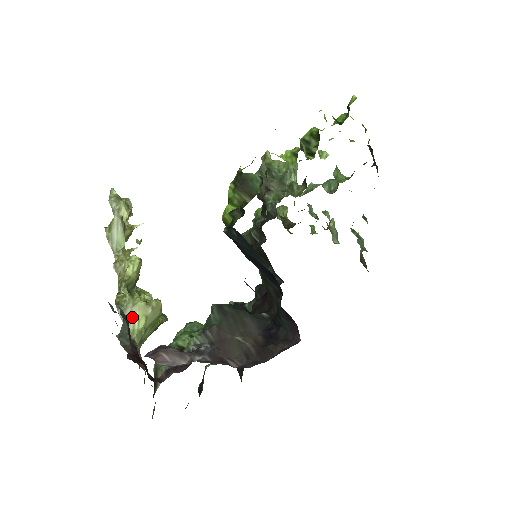
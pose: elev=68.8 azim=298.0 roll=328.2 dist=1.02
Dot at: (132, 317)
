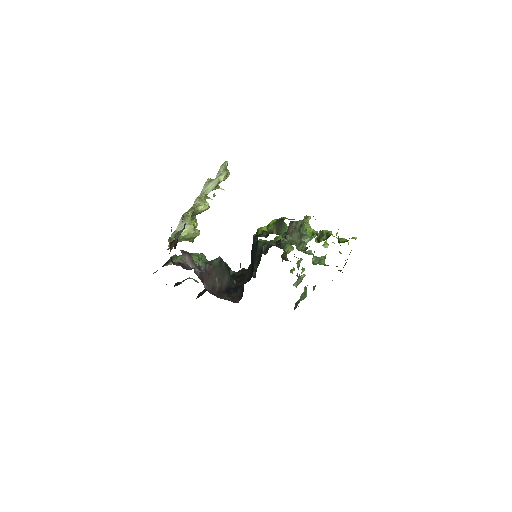
Dot at: occluded
